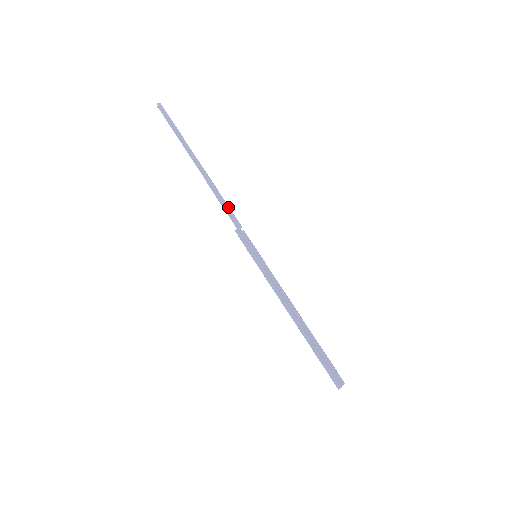
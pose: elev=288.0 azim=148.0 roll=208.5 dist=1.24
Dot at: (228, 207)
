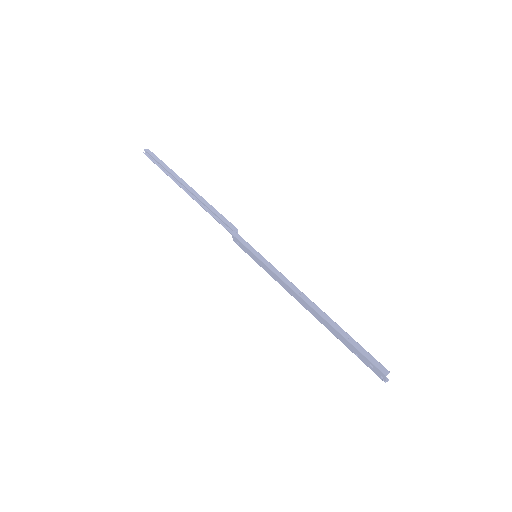
Dot at: (222, 215)
